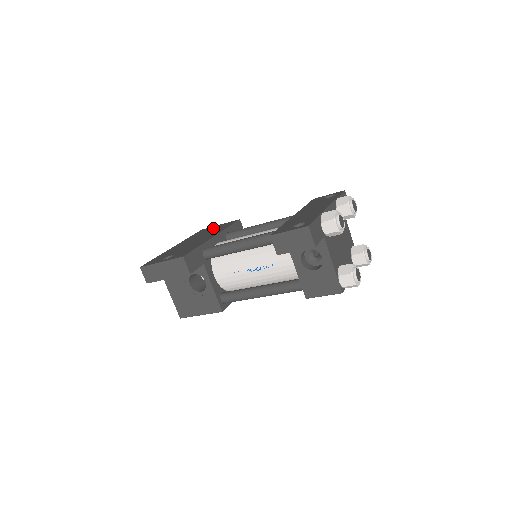
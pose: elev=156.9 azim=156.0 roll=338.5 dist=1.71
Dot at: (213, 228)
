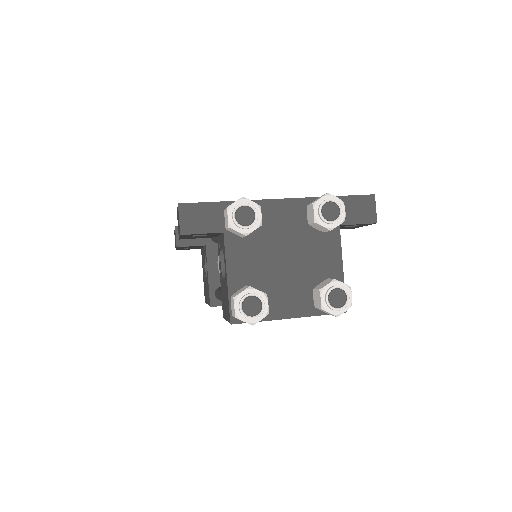
Dot at: occluded
